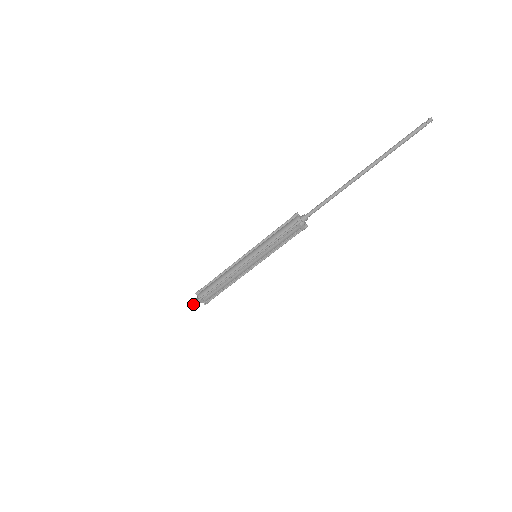
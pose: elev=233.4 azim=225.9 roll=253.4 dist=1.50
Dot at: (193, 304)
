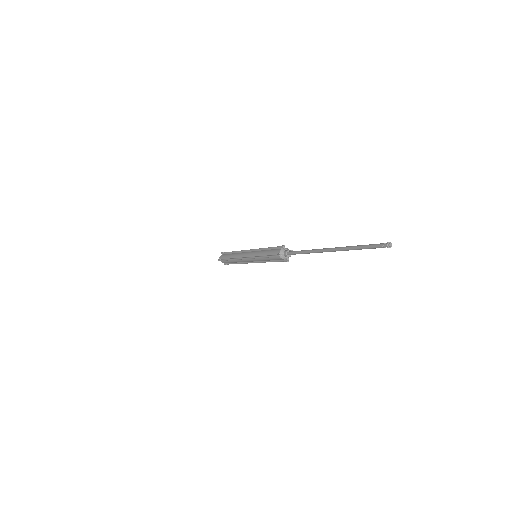
Dot at: occluded
